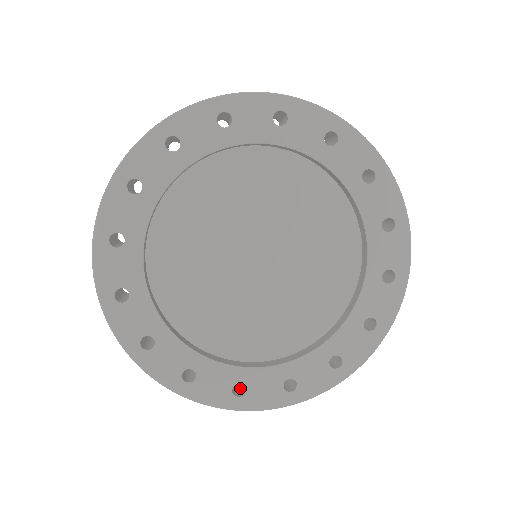
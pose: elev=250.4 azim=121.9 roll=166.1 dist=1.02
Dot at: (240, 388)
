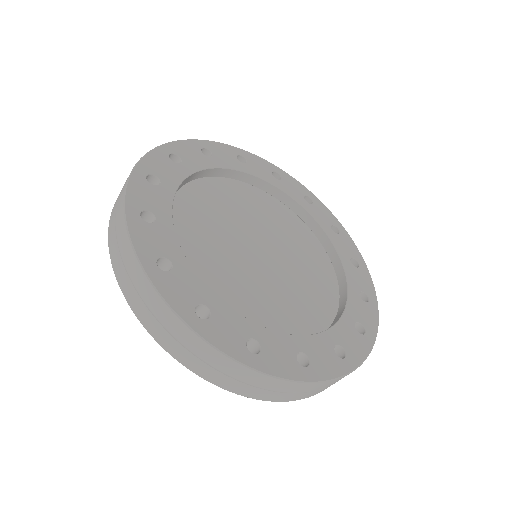
Dot at: occluded
